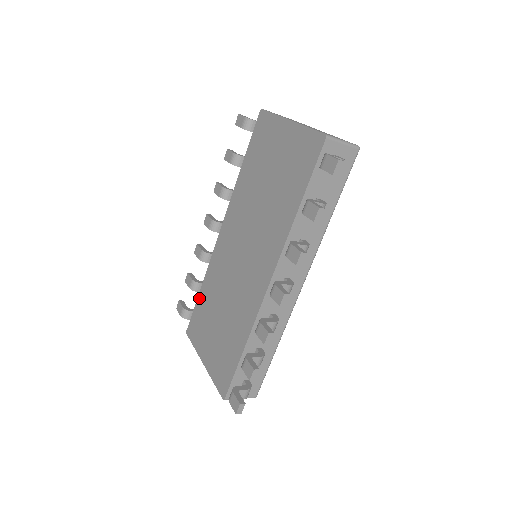
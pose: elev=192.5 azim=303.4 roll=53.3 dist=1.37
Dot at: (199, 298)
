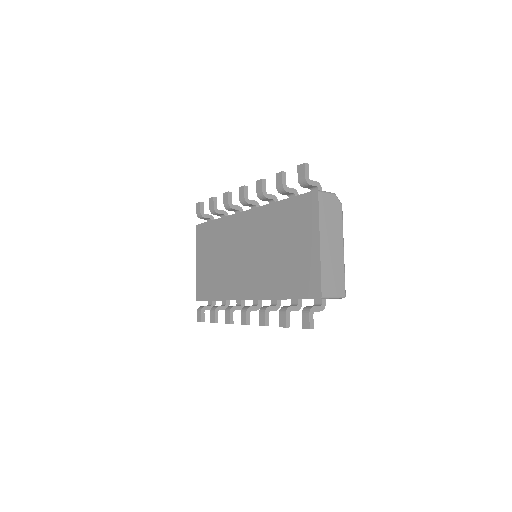
Dot at: (212, 223)
